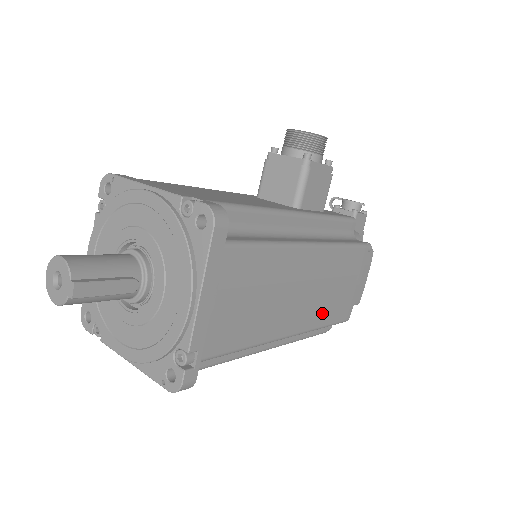
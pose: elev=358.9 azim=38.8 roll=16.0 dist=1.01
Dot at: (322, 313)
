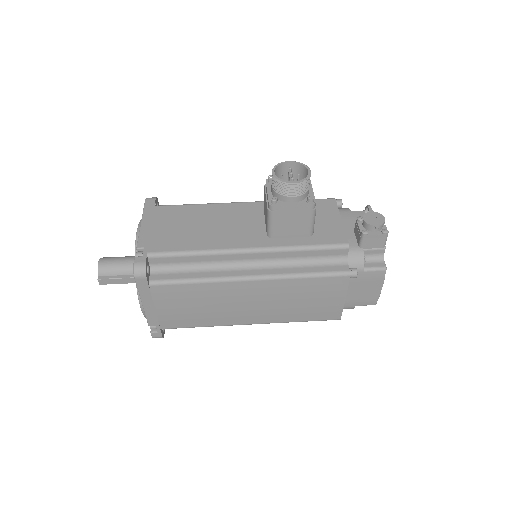
Dot at: (289, 315)
